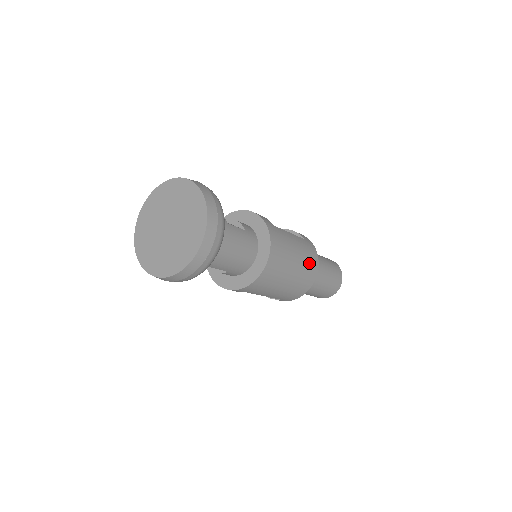
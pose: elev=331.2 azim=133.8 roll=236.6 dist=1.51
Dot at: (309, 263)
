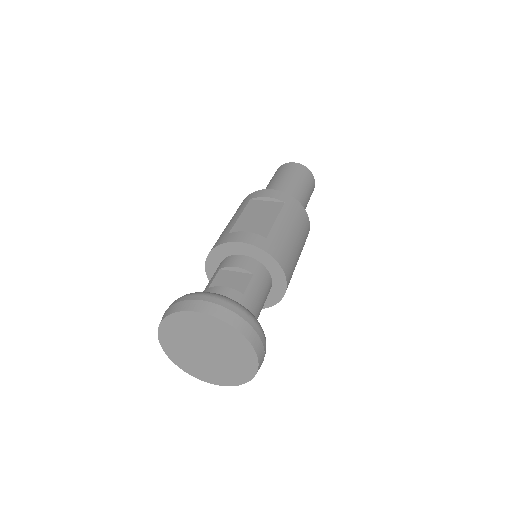
Dot at: (302, 225)
